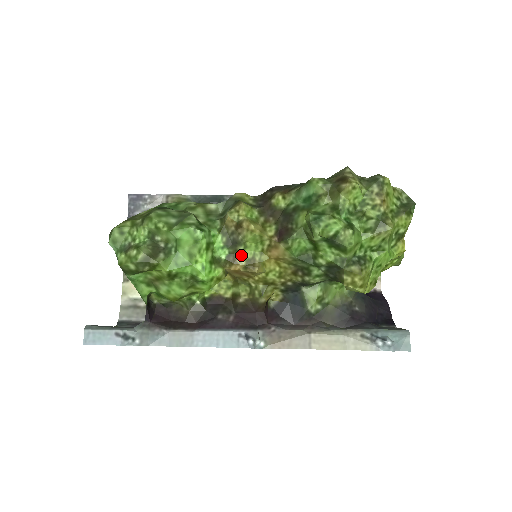
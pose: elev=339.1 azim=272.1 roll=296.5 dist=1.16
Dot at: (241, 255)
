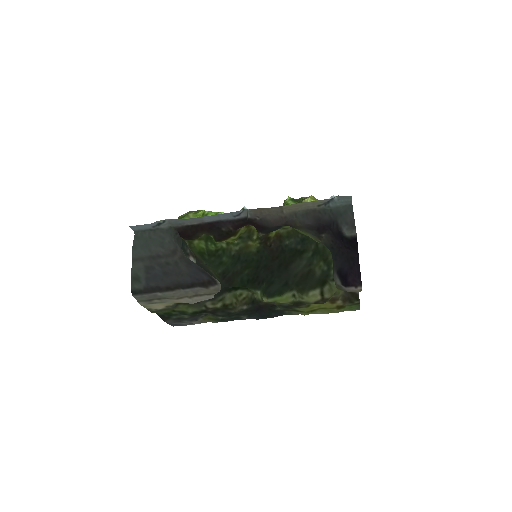
Dot at: occluded
